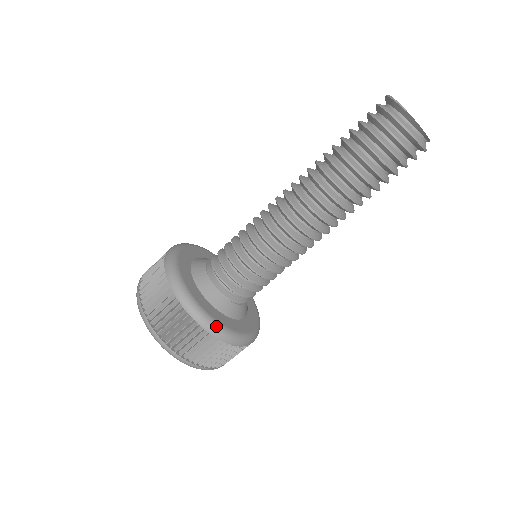
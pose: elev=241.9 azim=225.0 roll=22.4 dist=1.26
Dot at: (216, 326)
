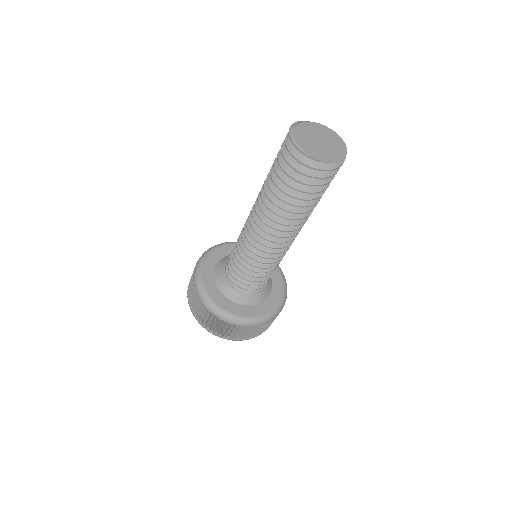
Dot at: (277, 311)
